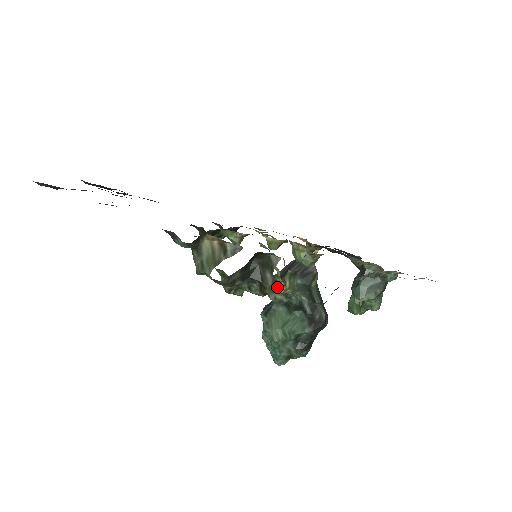
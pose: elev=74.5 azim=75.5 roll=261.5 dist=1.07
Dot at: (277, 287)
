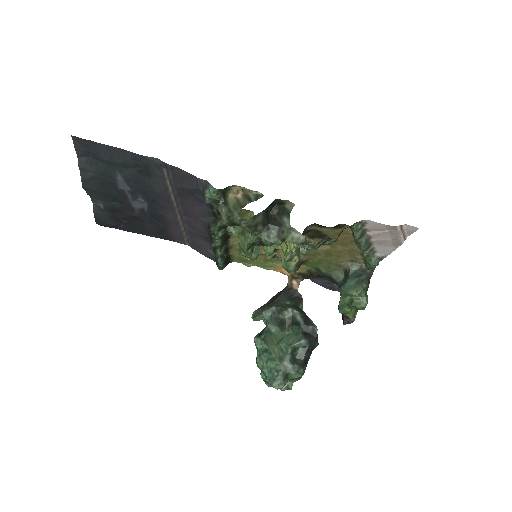
Dot at: (286, 253)
